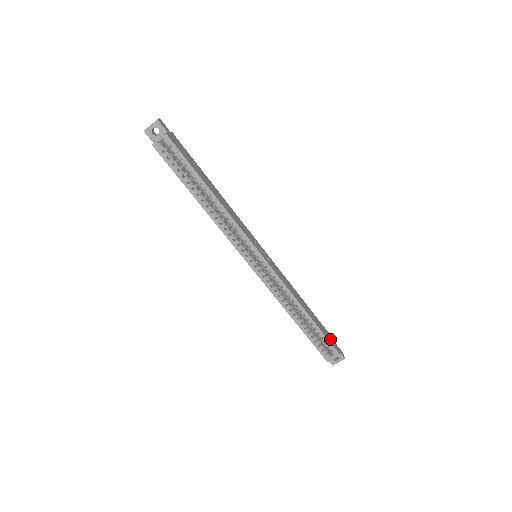
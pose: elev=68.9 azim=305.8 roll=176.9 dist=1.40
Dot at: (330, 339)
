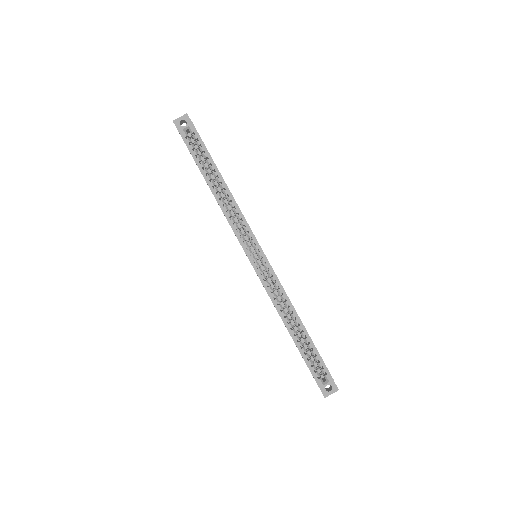
Dot at: occluded
